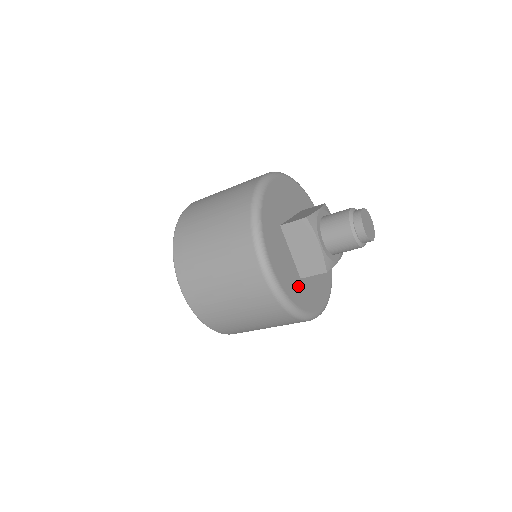
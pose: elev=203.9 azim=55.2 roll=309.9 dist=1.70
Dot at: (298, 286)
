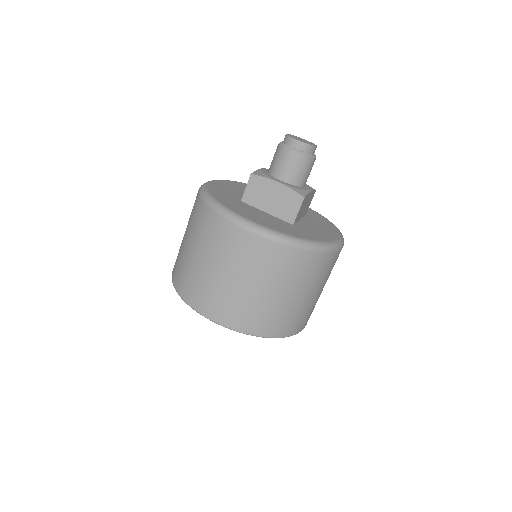
Dot at: (294, 229)
